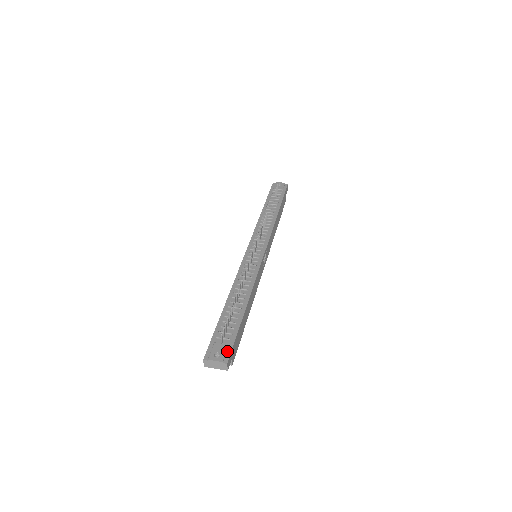
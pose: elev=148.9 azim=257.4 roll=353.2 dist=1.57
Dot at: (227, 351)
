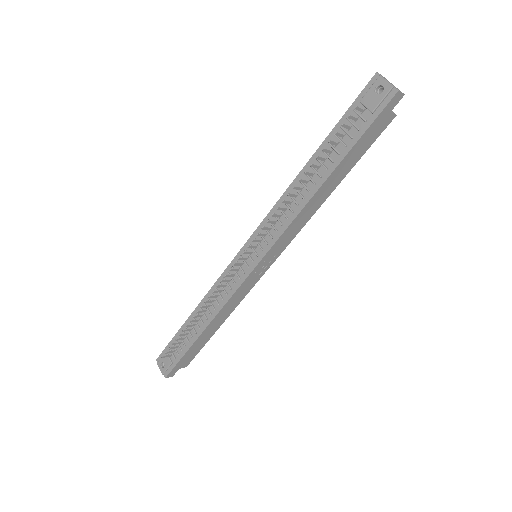
Dot at: (169, 367)
